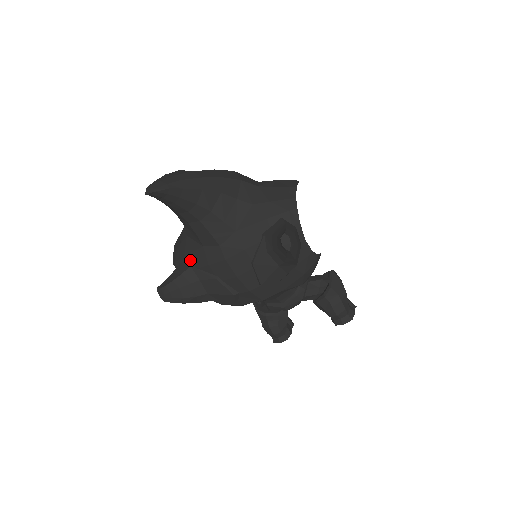
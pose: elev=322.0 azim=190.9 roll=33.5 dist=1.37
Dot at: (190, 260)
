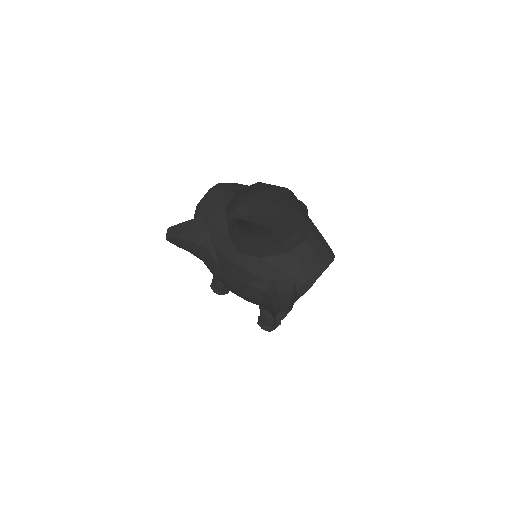
Dot at: (211, 228)
